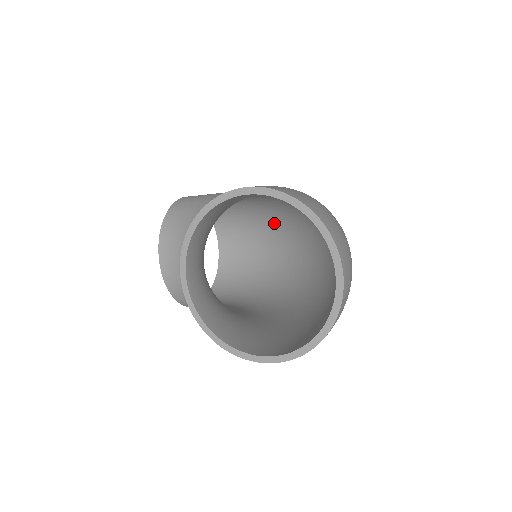
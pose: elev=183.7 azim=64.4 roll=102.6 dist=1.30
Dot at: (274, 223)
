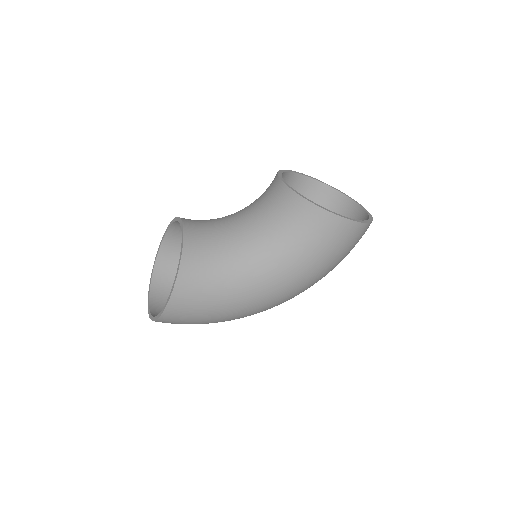
Dot at: occluded
